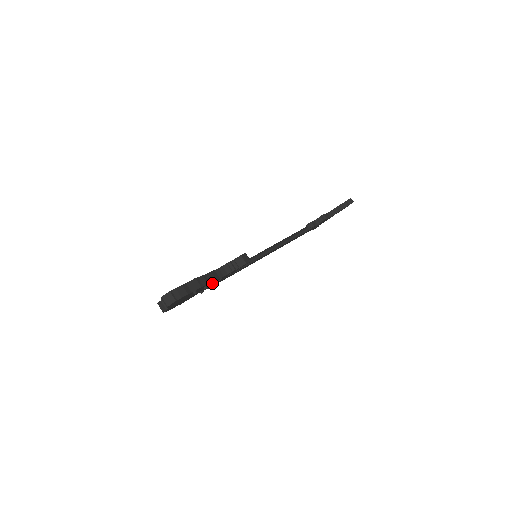
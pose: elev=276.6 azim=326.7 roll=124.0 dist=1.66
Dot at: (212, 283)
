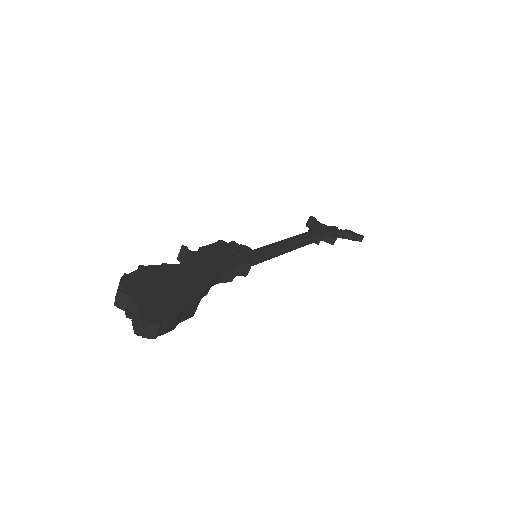
Dot at: occluded
